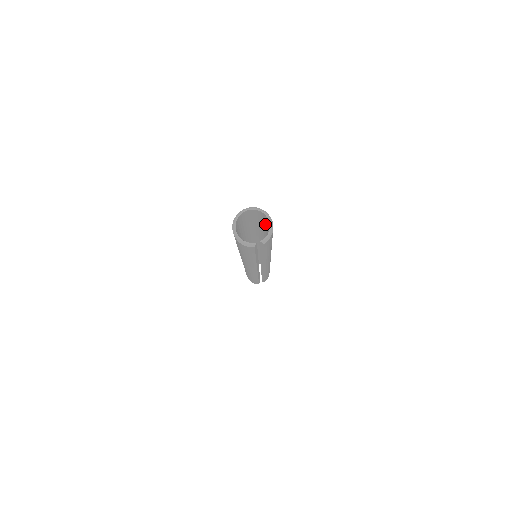
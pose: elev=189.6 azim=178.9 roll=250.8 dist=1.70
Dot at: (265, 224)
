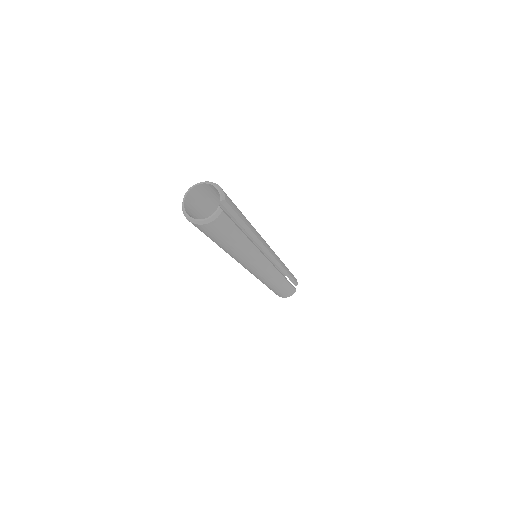
Dot at: (215, 201)
